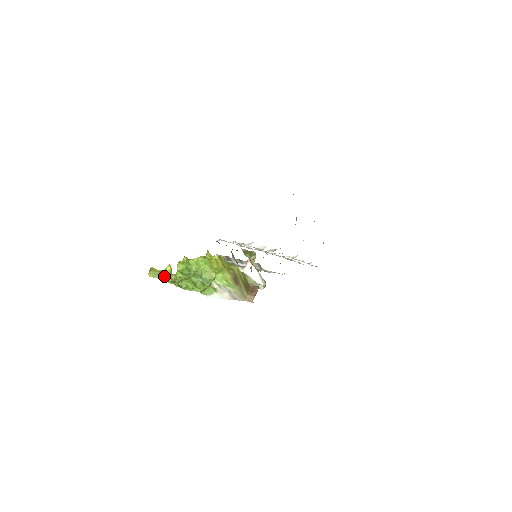
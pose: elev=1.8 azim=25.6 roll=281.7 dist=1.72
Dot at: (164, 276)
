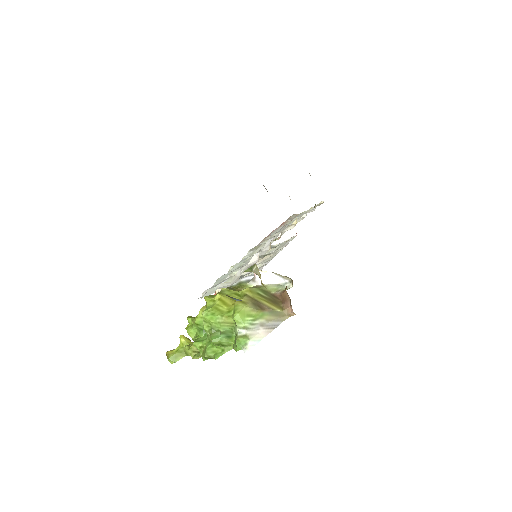
Dot at: (185, 352)
